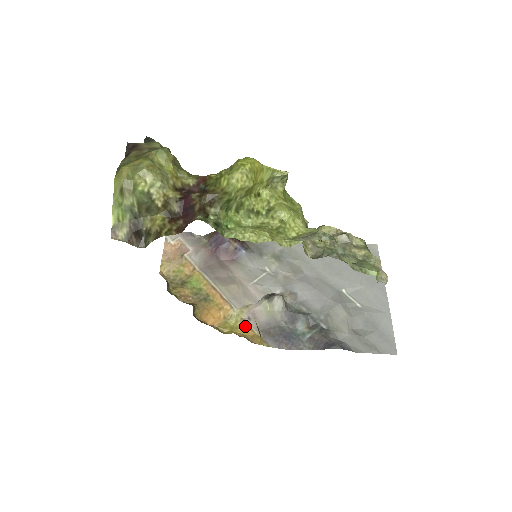
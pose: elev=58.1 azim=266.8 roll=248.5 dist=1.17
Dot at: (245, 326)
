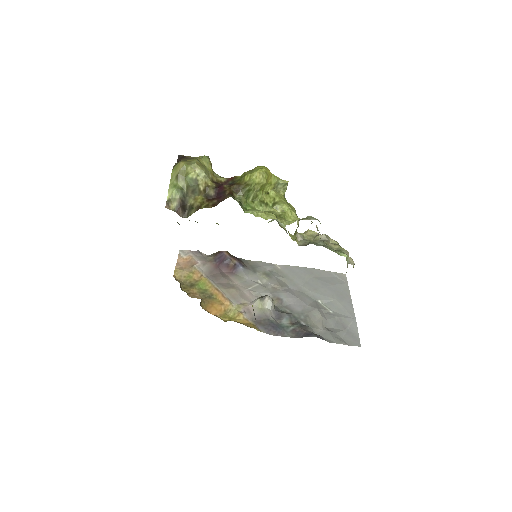
Dot at: (241, 317)
